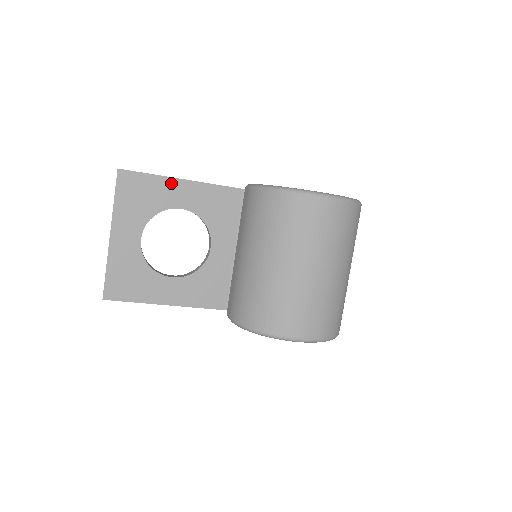
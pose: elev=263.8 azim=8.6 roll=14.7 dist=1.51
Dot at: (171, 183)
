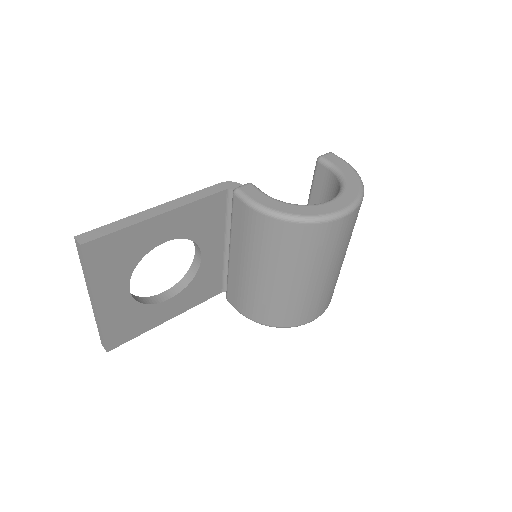
Dot at: (148, 225)
